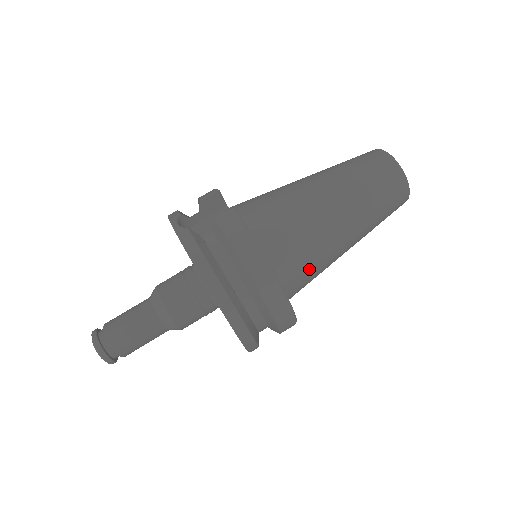
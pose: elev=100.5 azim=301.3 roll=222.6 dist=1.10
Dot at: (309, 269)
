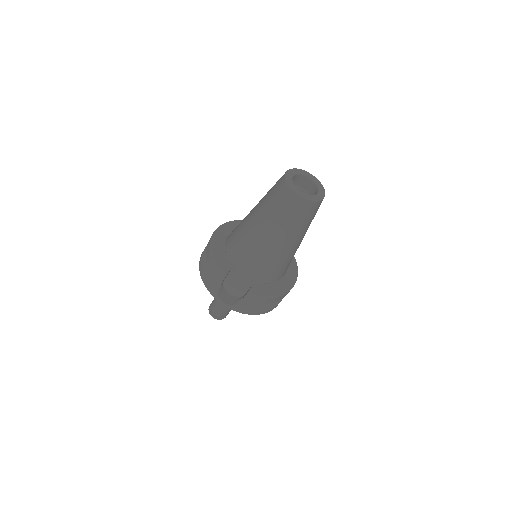
Dot at: occluded
